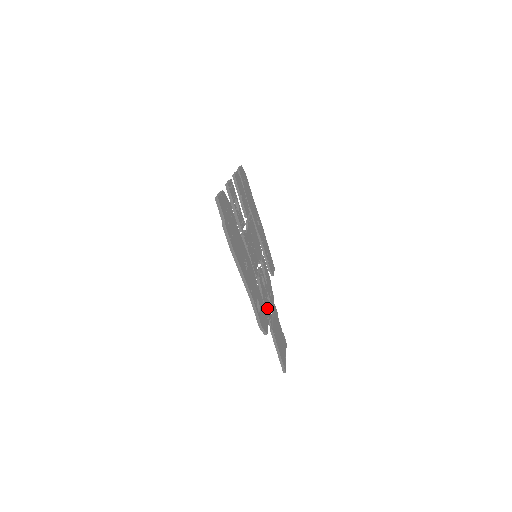
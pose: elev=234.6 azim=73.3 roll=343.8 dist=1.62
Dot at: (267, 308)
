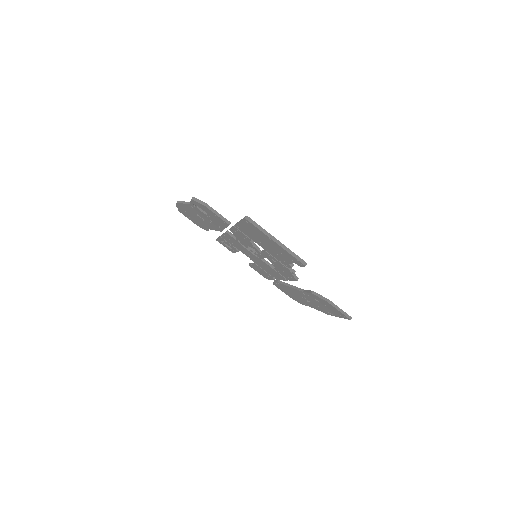
Dot at: occluded
